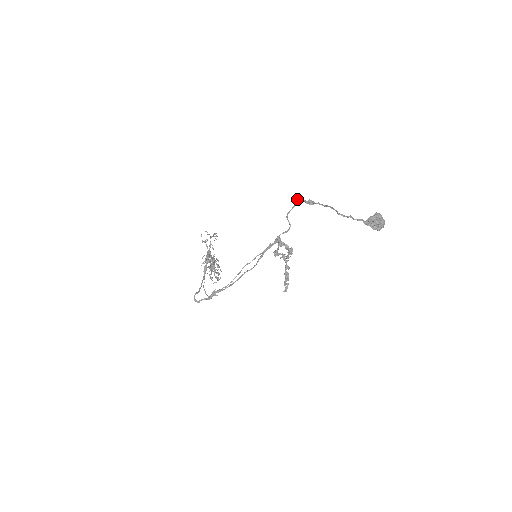
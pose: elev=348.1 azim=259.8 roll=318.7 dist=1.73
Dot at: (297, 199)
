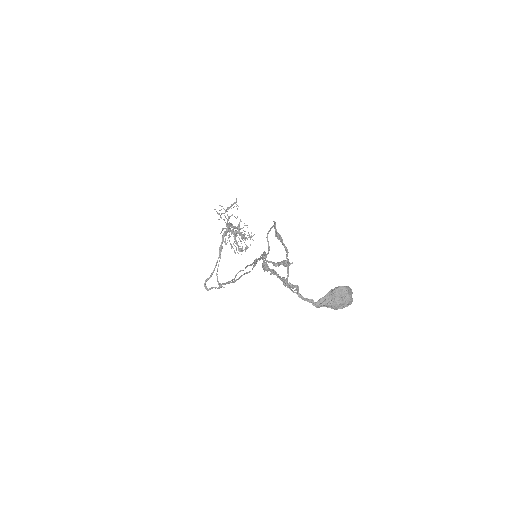
Dot at: occluded
